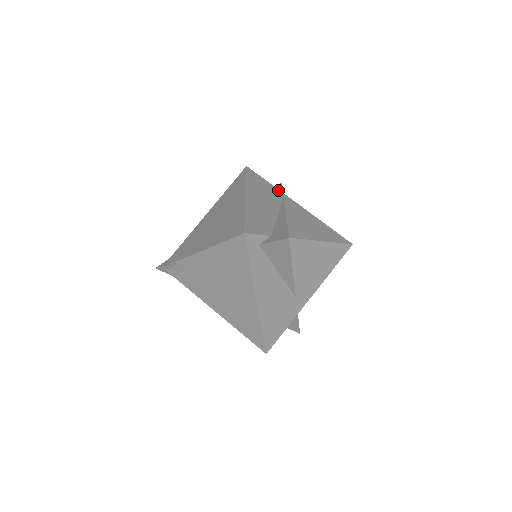
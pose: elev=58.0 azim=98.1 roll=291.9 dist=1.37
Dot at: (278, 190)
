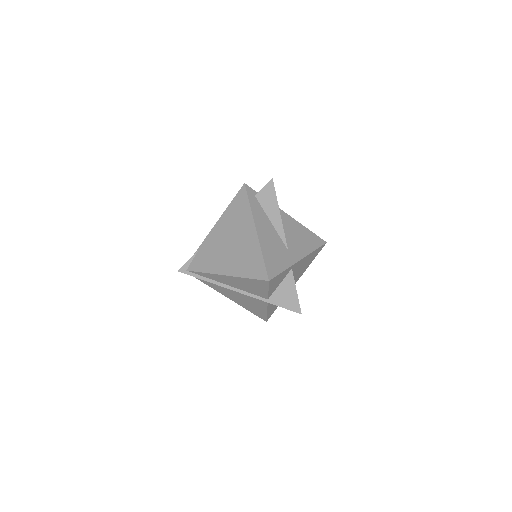
Dot at: occluded
